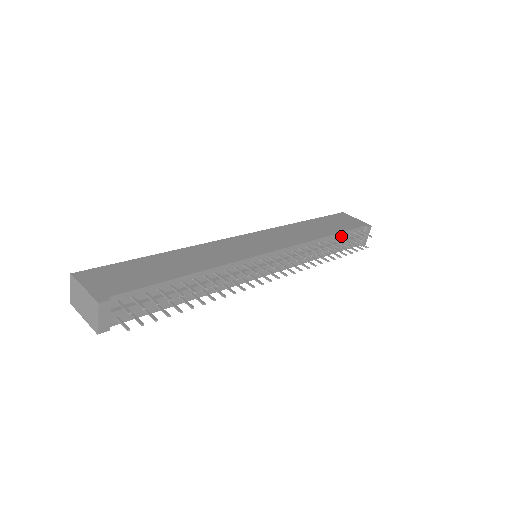
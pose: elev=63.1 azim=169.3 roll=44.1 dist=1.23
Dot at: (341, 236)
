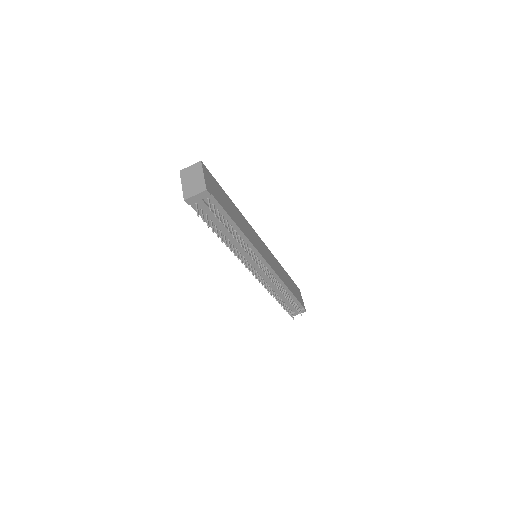
Dot at: (292, 297)
